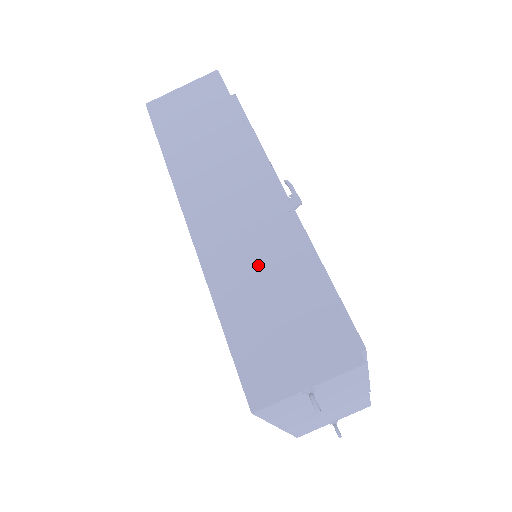
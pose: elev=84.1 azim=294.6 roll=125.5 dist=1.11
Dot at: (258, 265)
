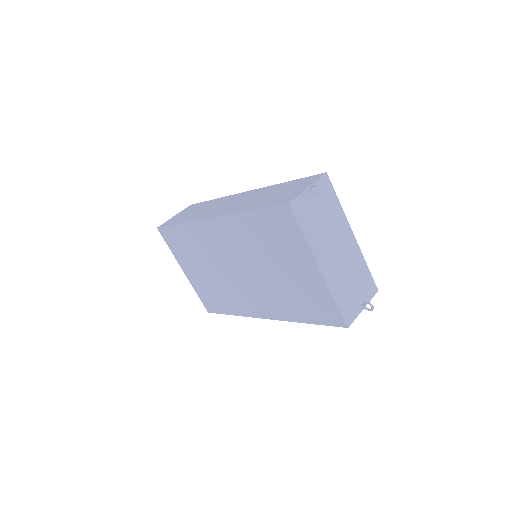
Dot at: (256, 198)
